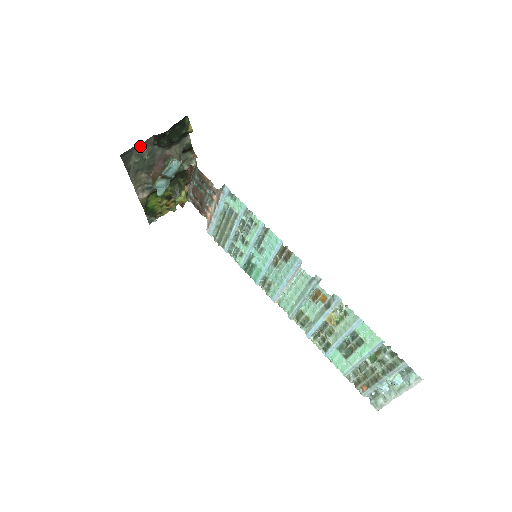
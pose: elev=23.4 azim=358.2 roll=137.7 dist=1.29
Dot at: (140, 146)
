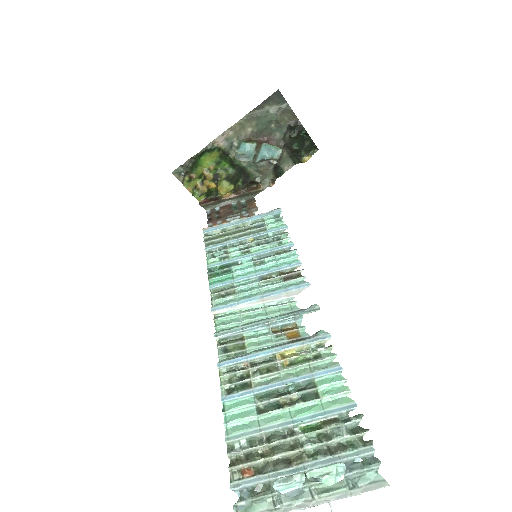
Dot at: (288, 109)
